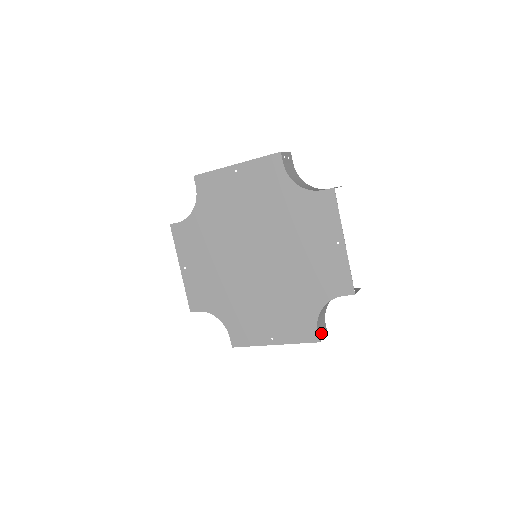
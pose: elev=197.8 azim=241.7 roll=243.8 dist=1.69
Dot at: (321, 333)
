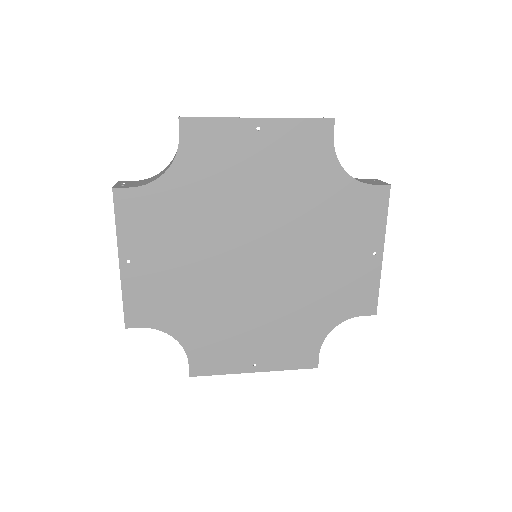
Dot at: occluded
